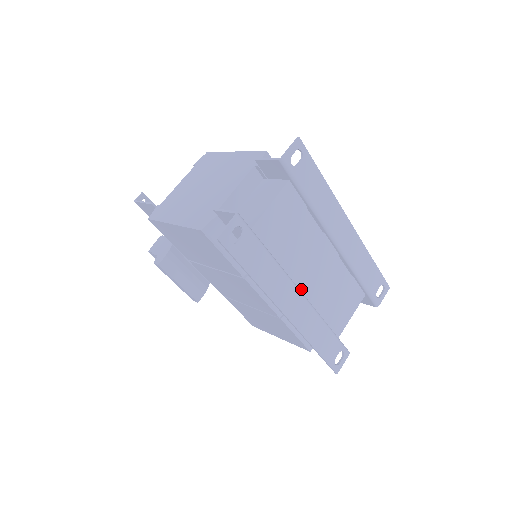
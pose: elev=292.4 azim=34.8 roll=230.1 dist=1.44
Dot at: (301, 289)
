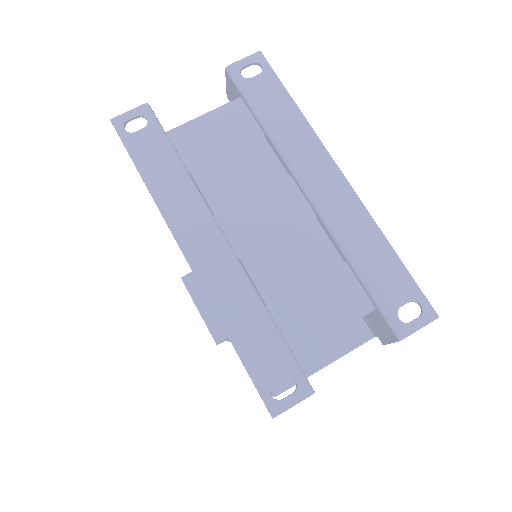
Dot at: (230, 236)
